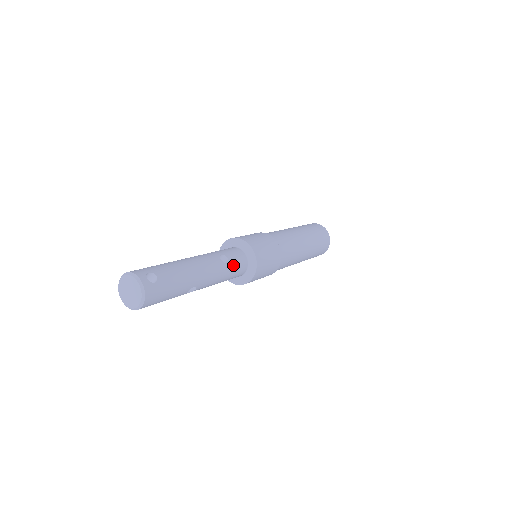
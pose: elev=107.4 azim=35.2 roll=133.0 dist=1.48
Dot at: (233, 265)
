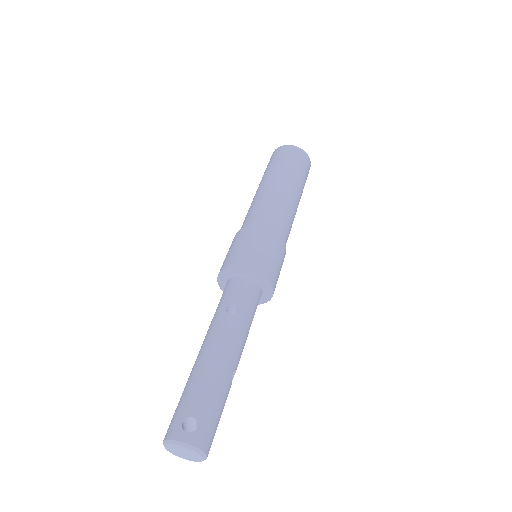
Dot at: (246, 305)
